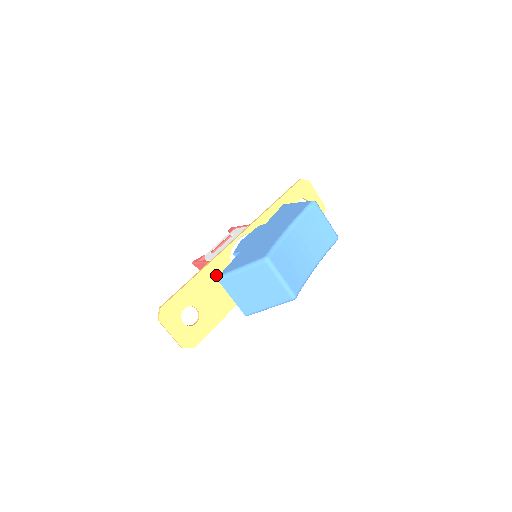
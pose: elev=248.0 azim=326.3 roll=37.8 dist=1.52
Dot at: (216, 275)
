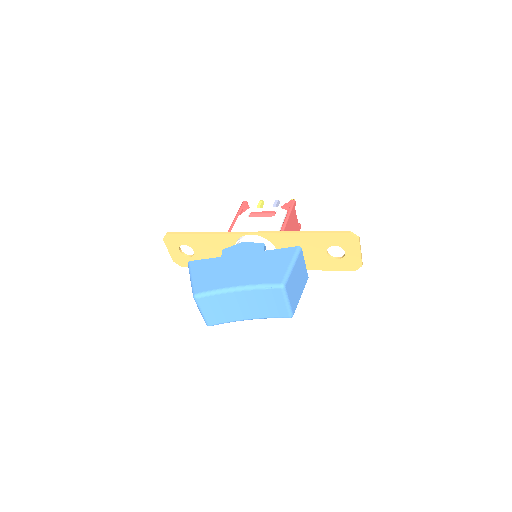
Dot at: (219, 243)
